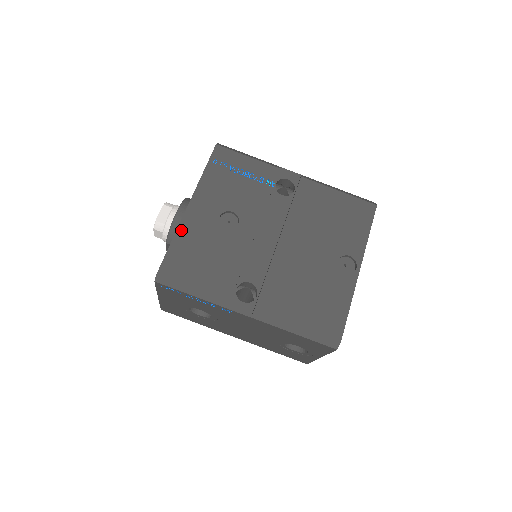
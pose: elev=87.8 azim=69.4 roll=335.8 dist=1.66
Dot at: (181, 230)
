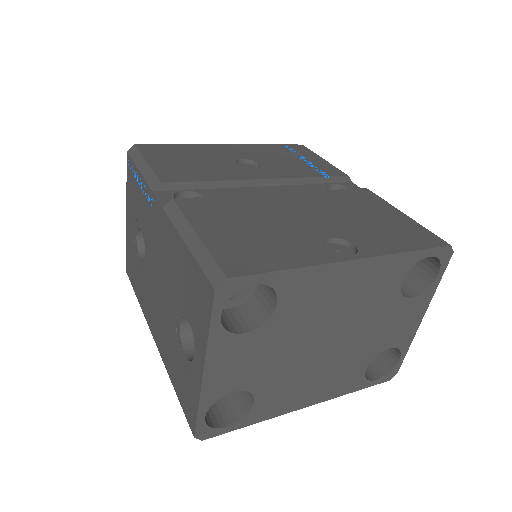
Dot at: (197, 146)
